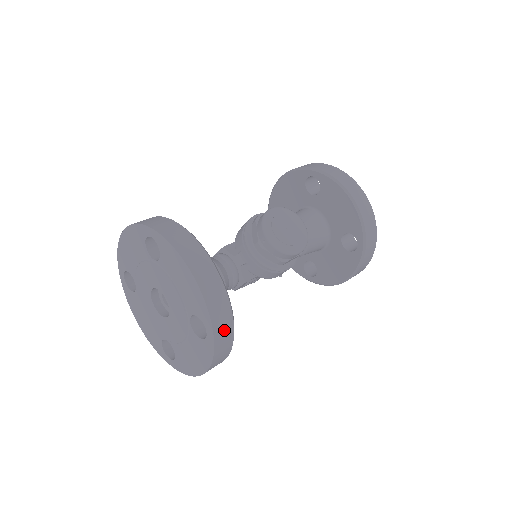
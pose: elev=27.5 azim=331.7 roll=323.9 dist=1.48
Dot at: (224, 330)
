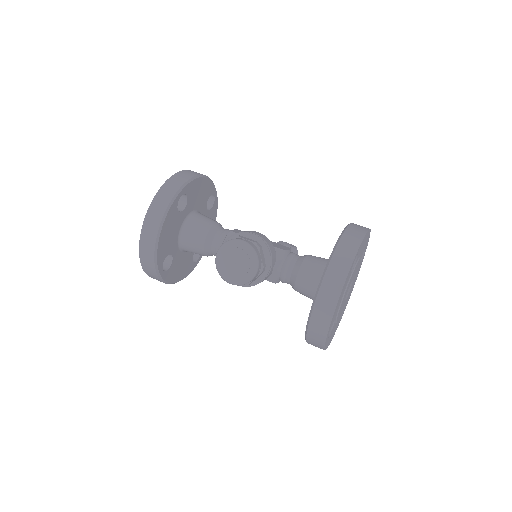
Dot at: (150, 271)
